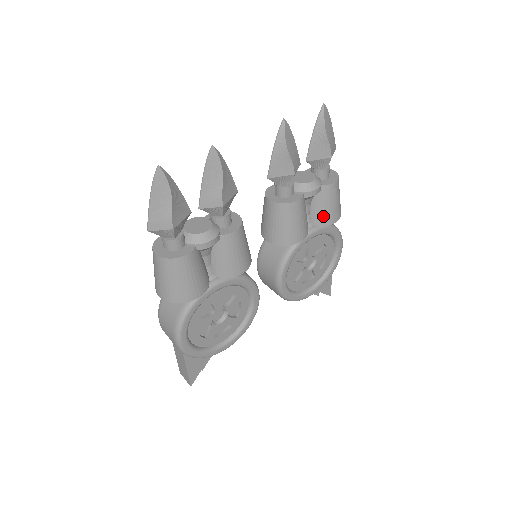
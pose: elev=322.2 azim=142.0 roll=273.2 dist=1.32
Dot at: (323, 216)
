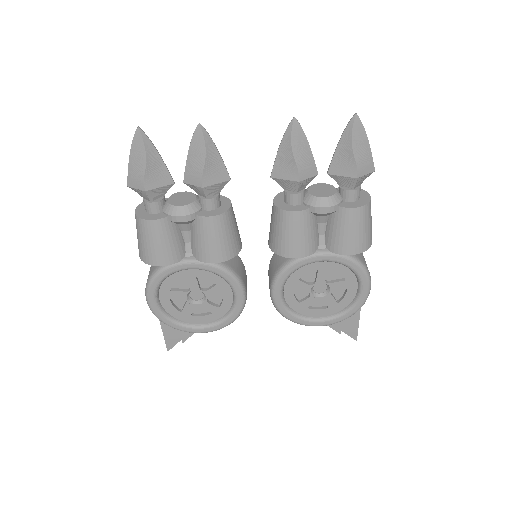
Dot at: (337, 242)
